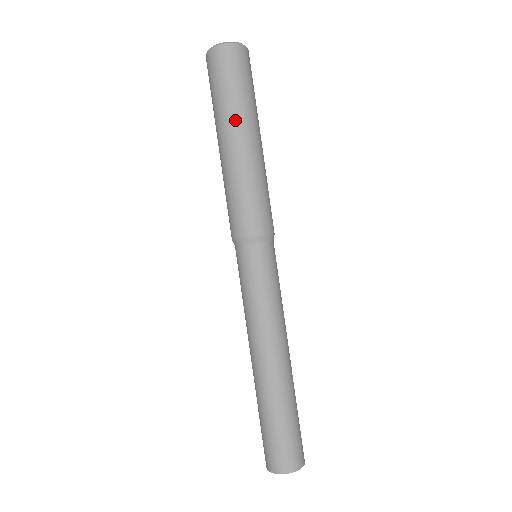
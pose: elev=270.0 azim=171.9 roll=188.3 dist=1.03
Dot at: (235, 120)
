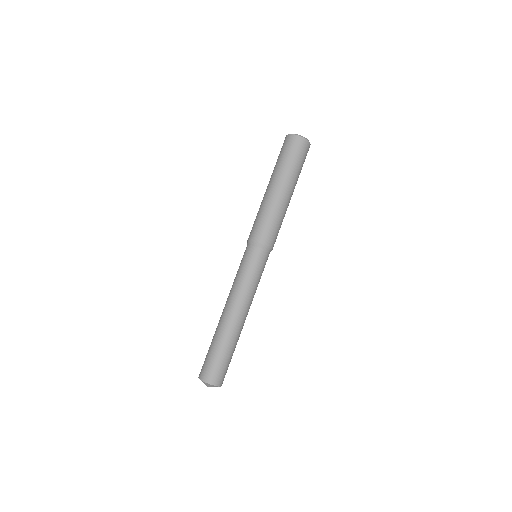
Dot at: (291, 181)
